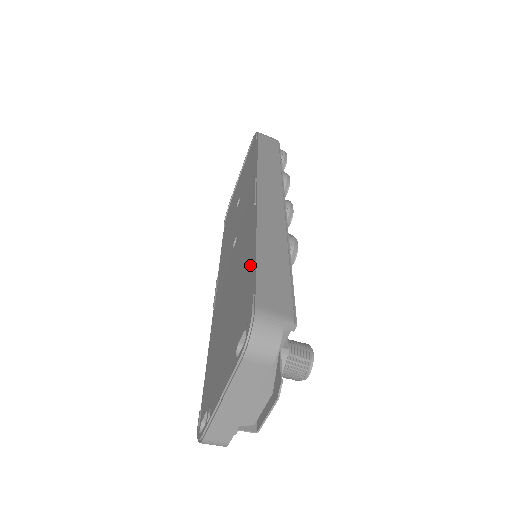
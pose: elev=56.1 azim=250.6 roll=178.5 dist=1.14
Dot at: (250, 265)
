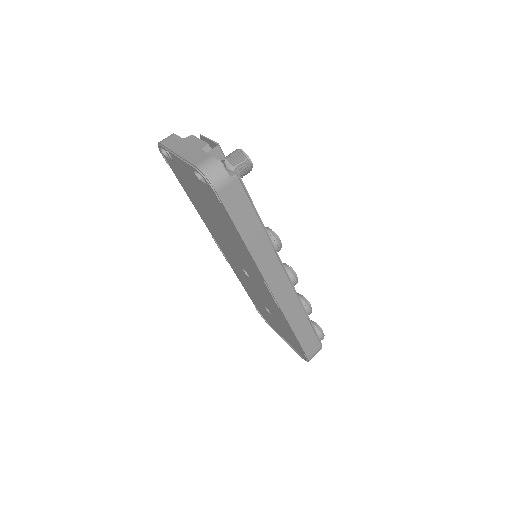
Dot at: (190, 196)
